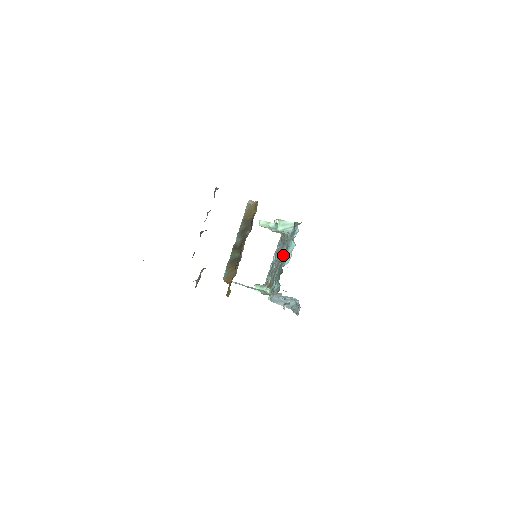
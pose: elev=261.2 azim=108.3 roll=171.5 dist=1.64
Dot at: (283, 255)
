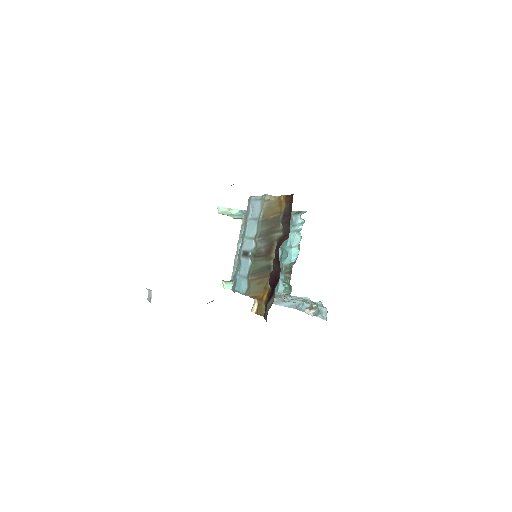
Dot at: occluded
